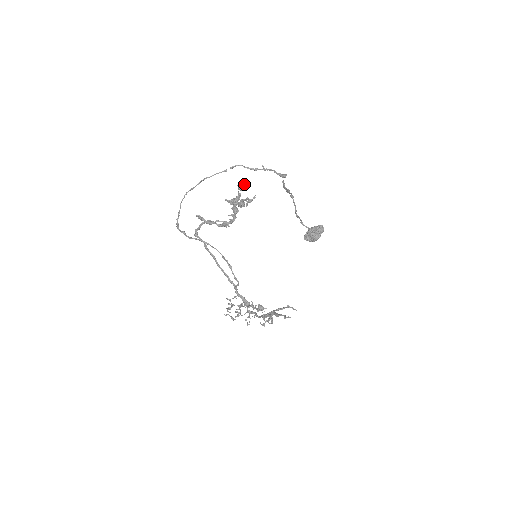
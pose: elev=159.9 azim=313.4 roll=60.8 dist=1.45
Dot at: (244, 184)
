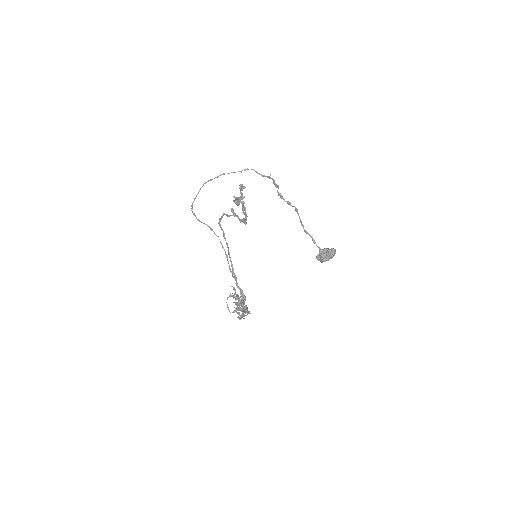
Dot at: (241, 185)
